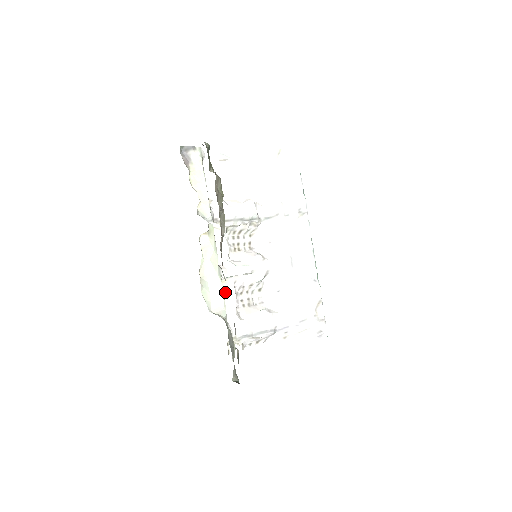
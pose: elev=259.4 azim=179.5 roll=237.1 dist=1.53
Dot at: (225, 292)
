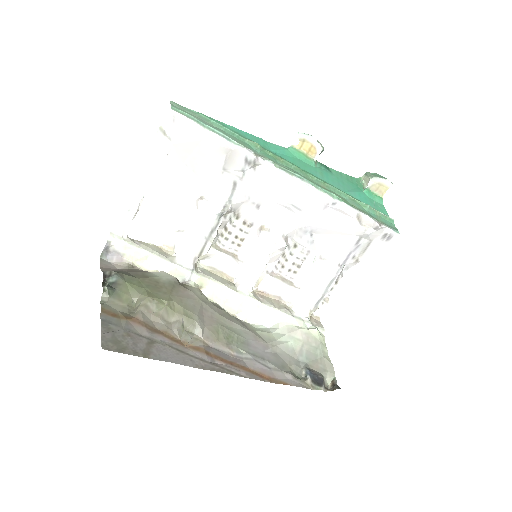
Dot at: (268, 287)
